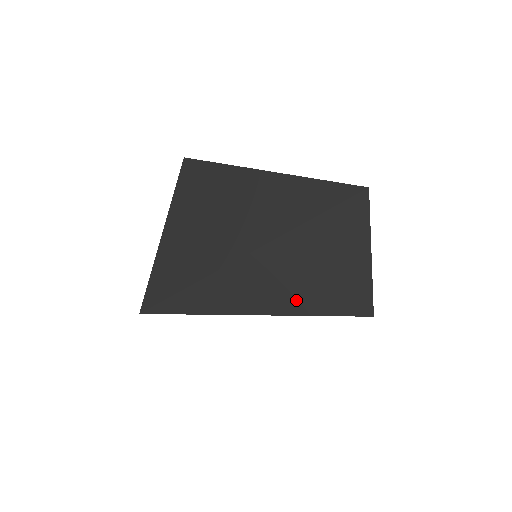
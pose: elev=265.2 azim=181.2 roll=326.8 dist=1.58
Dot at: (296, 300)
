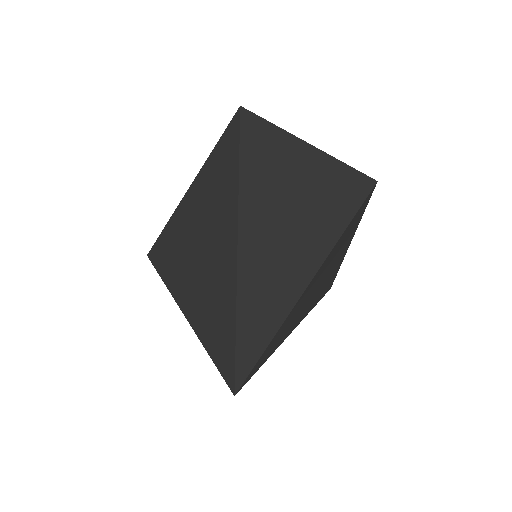
Dot at: (308, 250)
